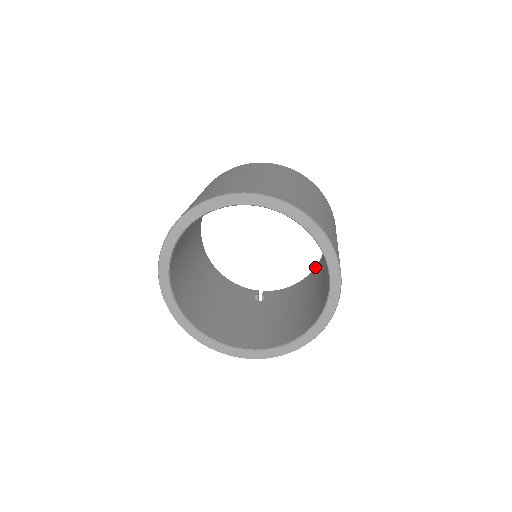
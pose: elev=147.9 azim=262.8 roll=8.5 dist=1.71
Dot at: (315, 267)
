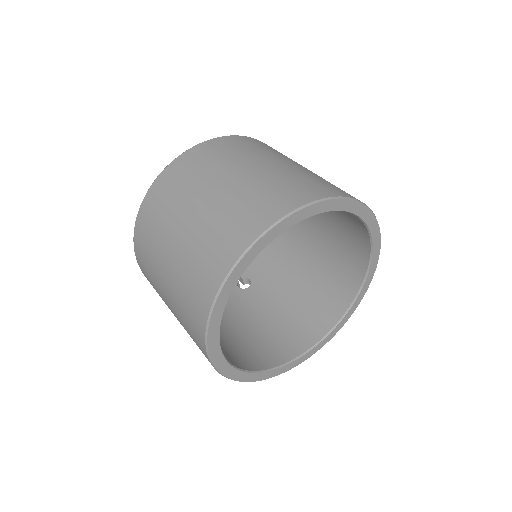
Dot at: occluded
